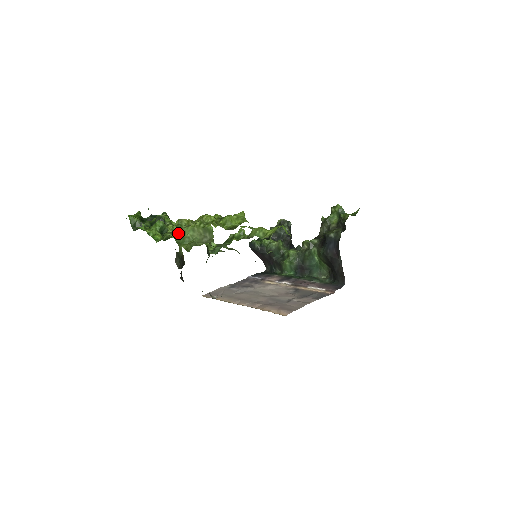
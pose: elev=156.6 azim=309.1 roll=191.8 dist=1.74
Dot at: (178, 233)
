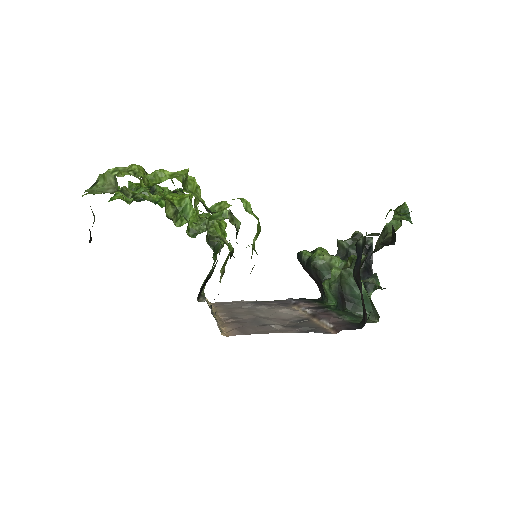
Dot at: (97, 182)
